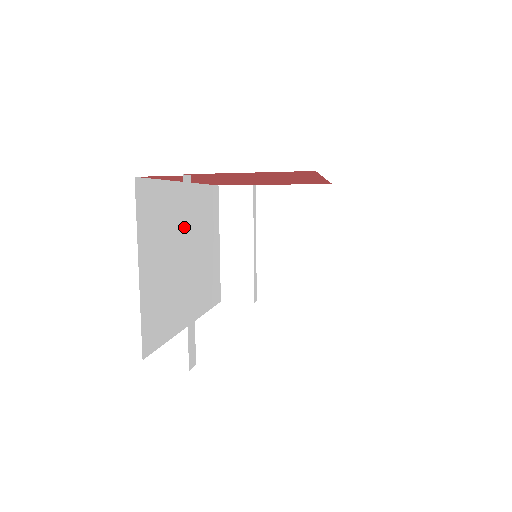
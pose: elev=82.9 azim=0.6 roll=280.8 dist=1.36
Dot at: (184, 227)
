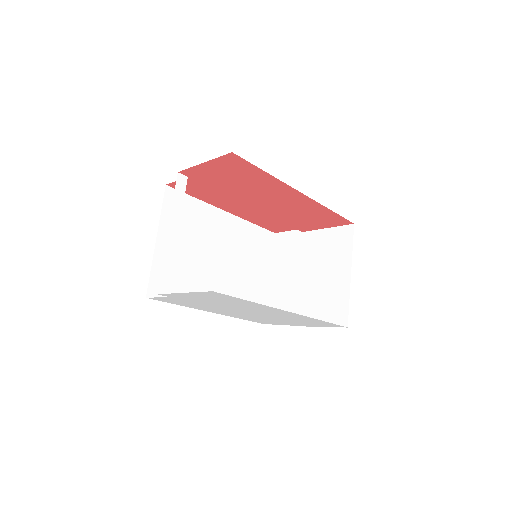
Dot at: (218, 239)
